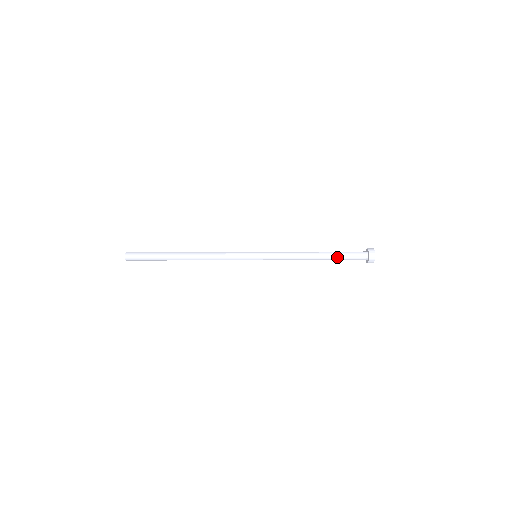
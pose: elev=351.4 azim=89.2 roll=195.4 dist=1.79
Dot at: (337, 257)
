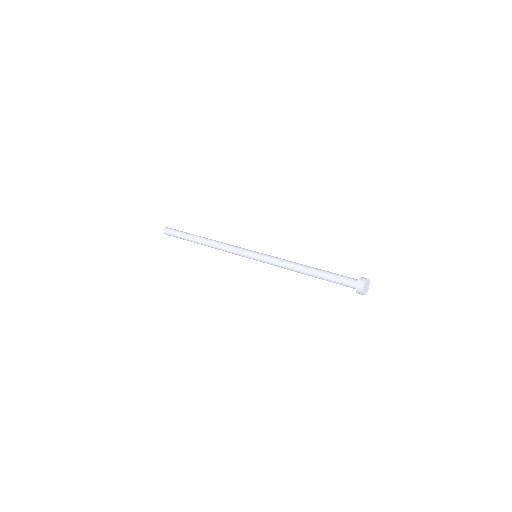
Dot at: (326, 277)
